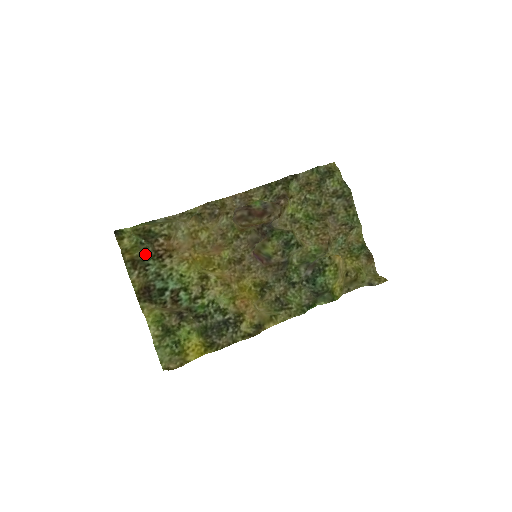
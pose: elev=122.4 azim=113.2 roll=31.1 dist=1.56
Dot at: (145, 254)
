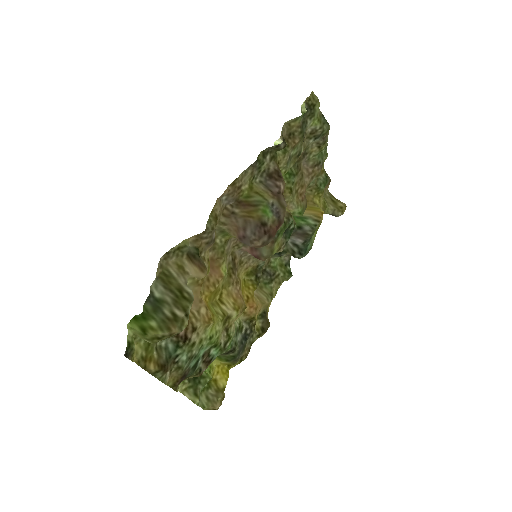
Dot at: (162, 343)
